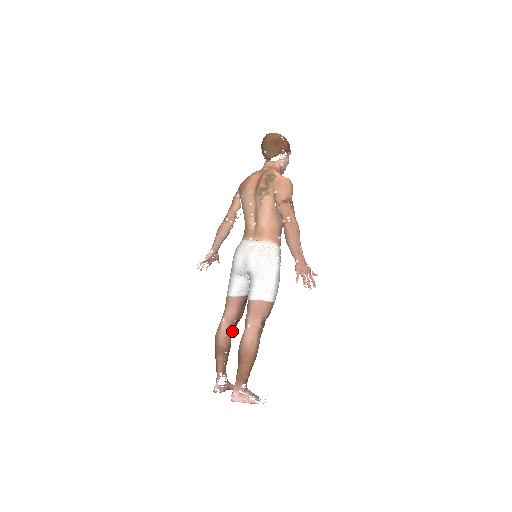
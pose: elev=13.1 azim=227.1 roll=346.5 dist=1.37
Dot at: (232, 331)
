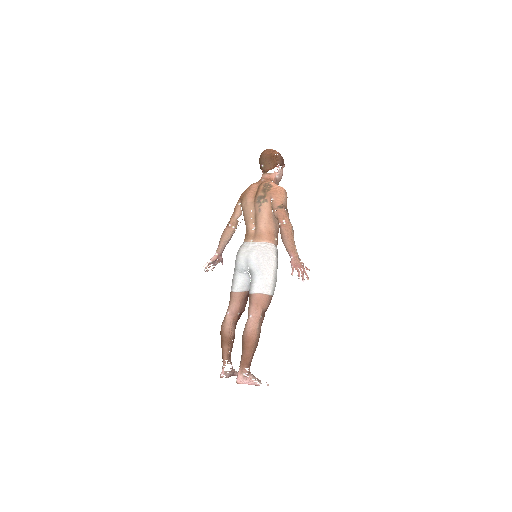
Dot at: (236, 323)
